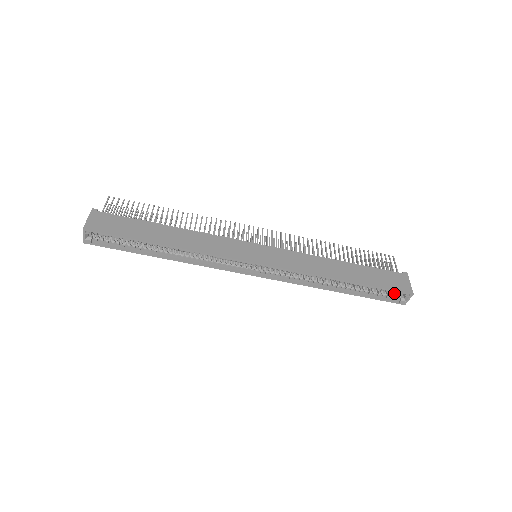
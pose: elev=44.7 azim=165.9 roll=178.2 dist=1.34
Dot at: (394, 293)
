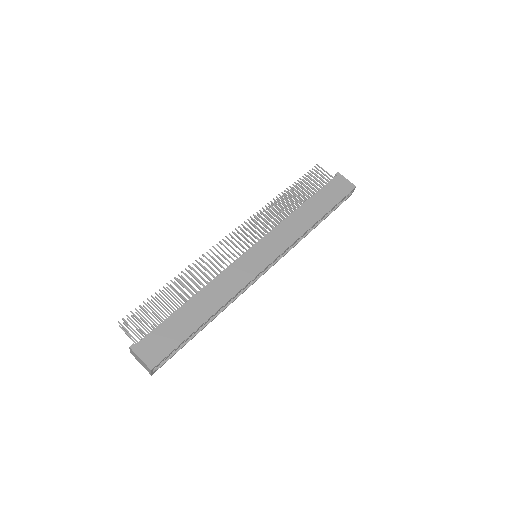
Dot at: occluded
